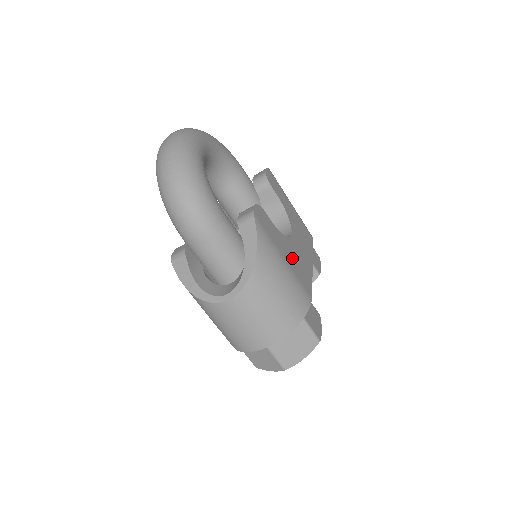
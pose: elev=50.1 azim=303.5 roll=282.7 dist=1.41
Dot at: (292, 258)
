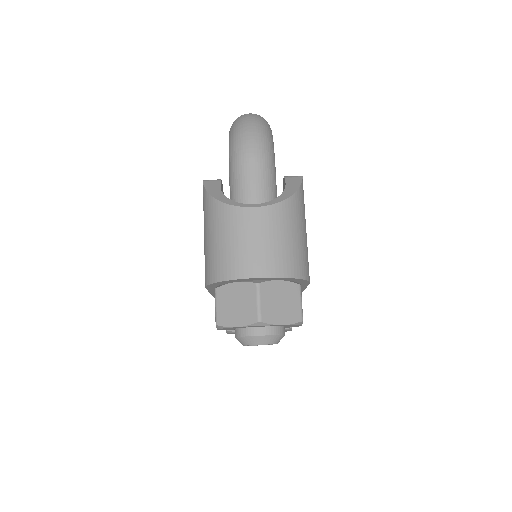
Dot at: occluded
